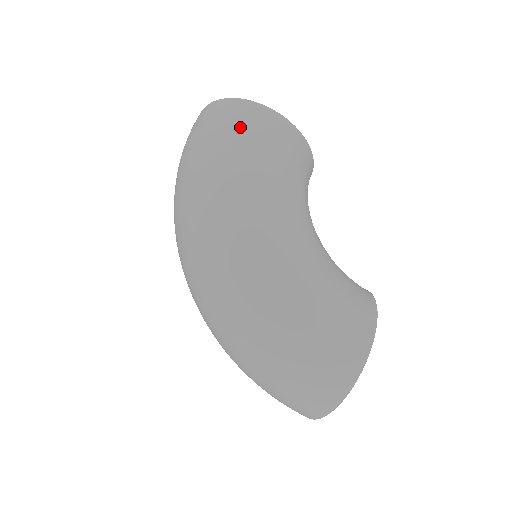
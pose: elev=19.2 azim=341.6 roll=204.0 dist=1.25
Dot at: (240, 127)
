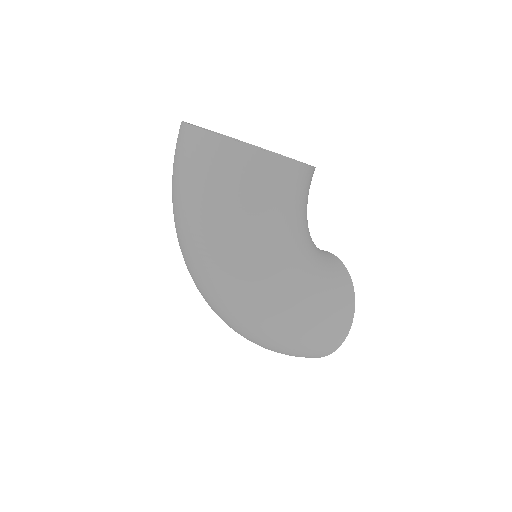
Dot at: (252, 189)
